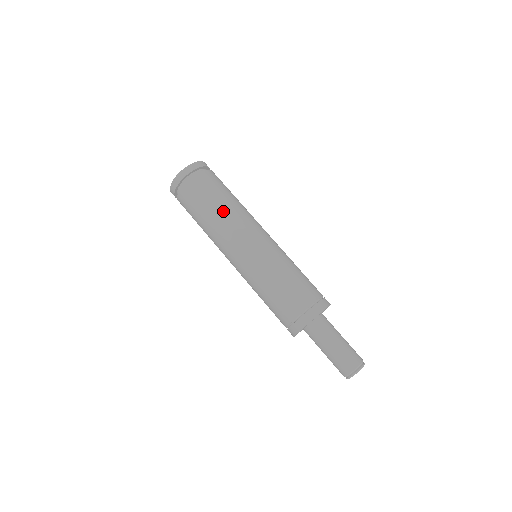
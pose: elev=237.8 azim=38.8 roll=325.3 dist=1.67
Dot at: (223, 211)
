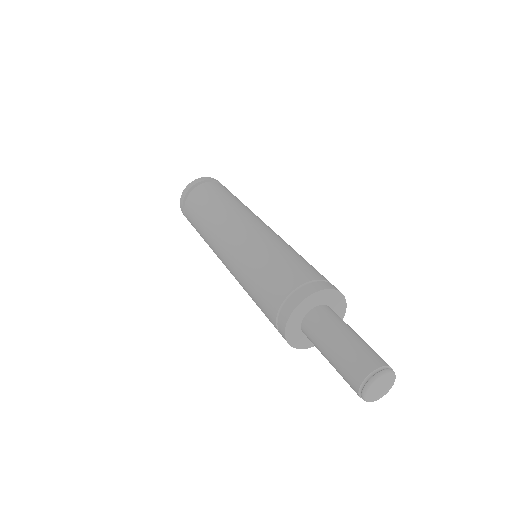
Dot at: (218, 207)
